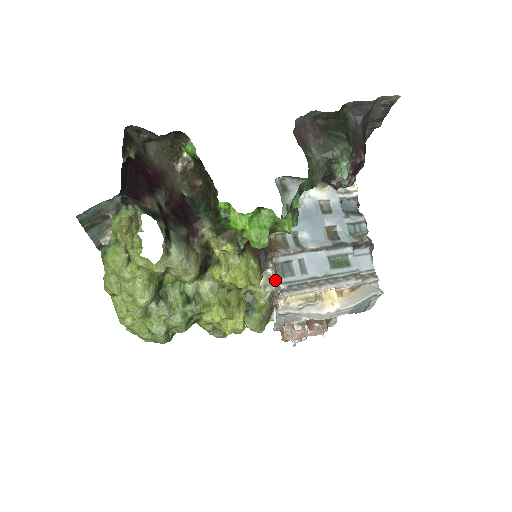
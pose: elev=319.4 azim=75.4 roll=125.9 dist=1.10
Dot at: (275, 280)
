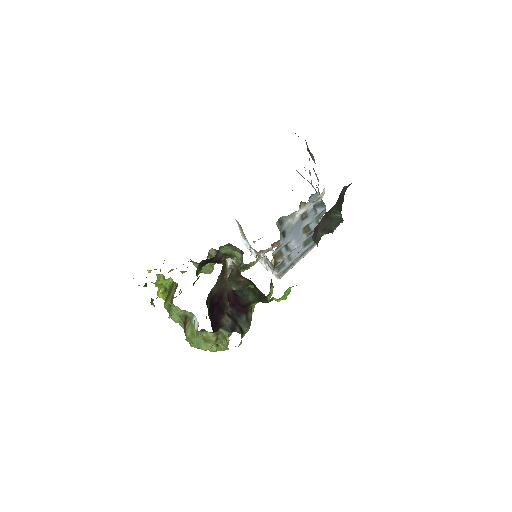
Dot at: (269, 263)
